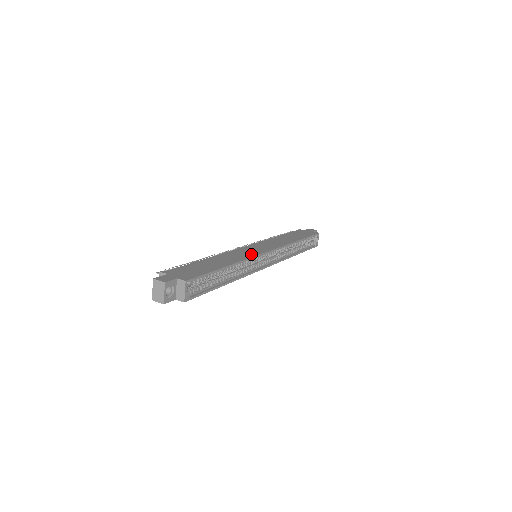
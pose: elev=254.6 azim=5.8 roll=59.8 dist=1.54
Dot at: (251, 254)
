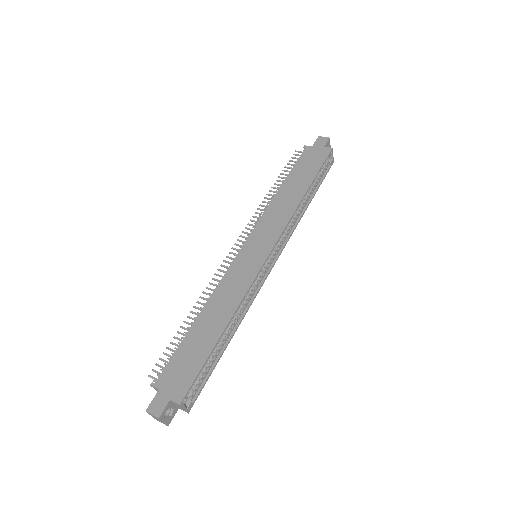
Dot at: (248, 278)
